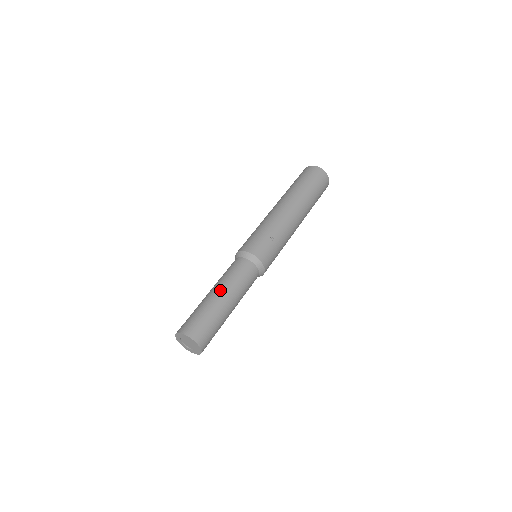
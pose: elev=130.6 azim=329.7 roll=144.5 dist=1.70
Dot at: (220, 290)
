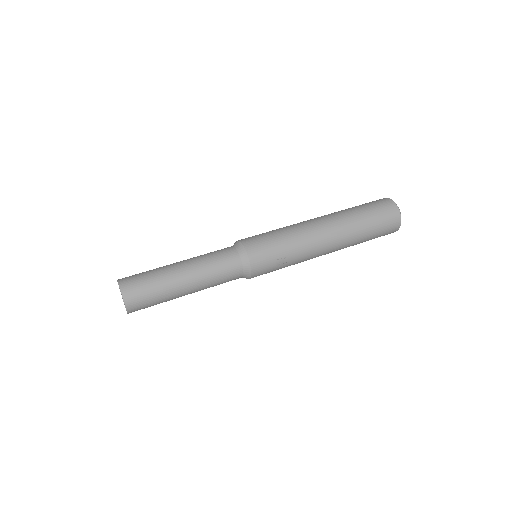
Dot at: (190, 276)
